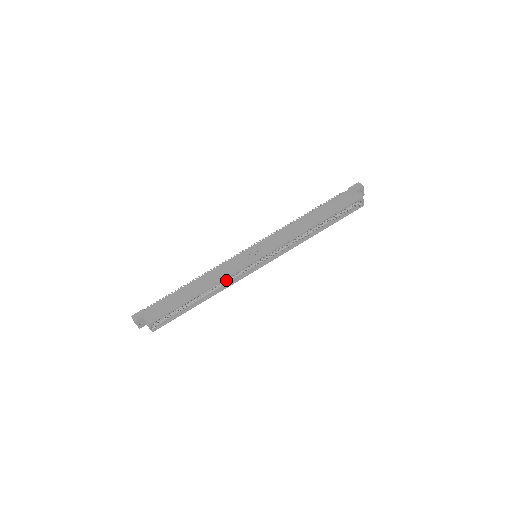
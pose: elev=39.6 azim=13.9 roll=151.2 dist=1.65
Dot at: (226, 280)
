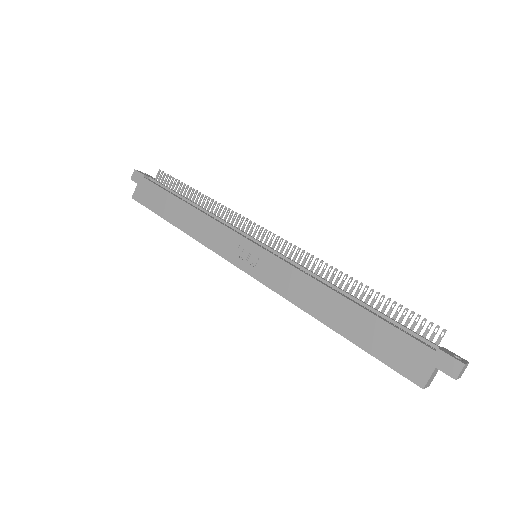
Dot at: occluded
